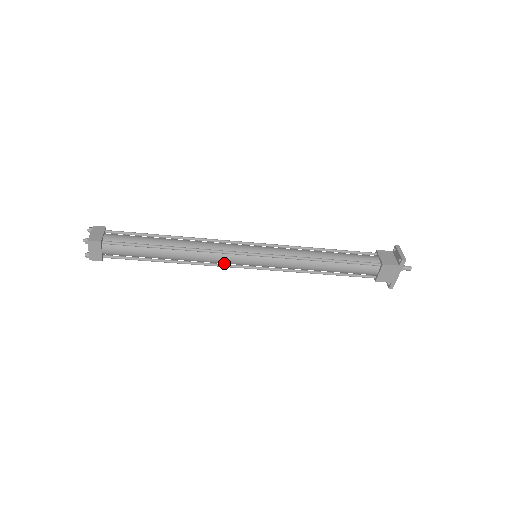
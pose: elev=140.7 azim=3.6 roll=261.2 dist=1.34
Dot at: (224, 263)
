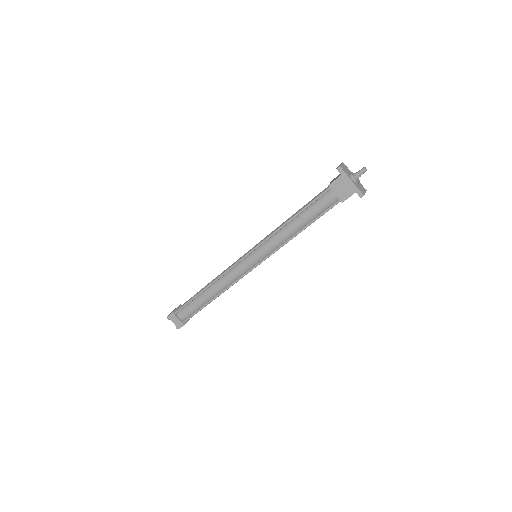
Dot at: (240, 276)
